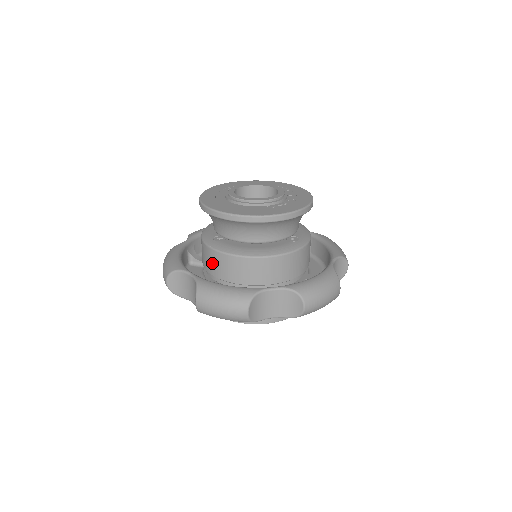
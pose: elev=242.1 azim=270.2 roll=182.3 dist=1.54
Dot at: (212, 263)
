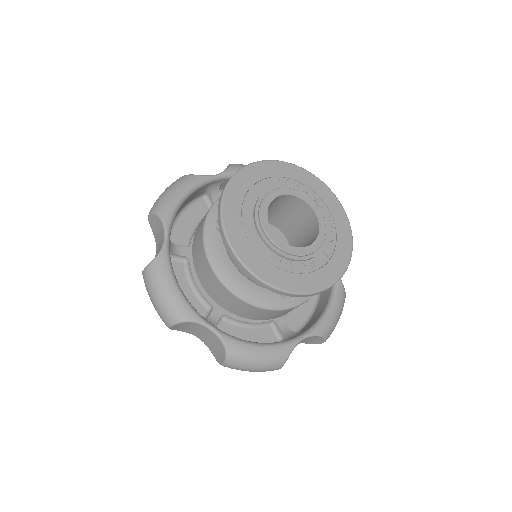
Dot at: (197, 240)
